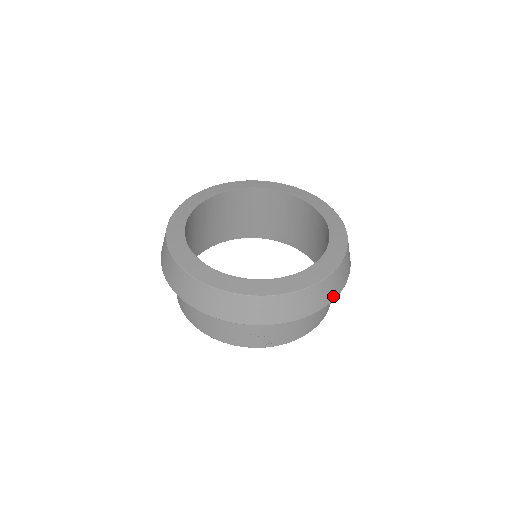
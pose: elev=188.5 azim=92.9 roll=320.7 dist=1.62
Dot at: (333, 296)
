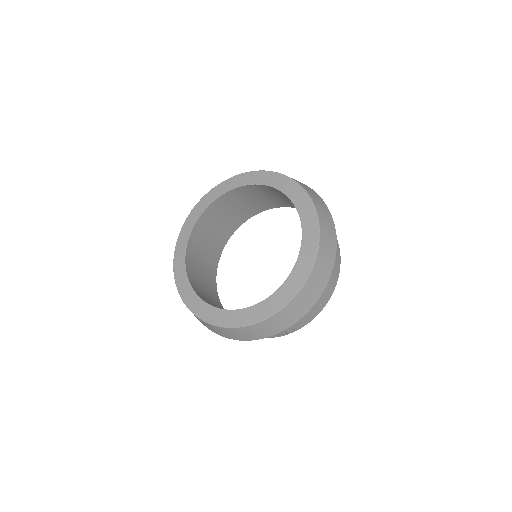
Dot at: (316, 297)
